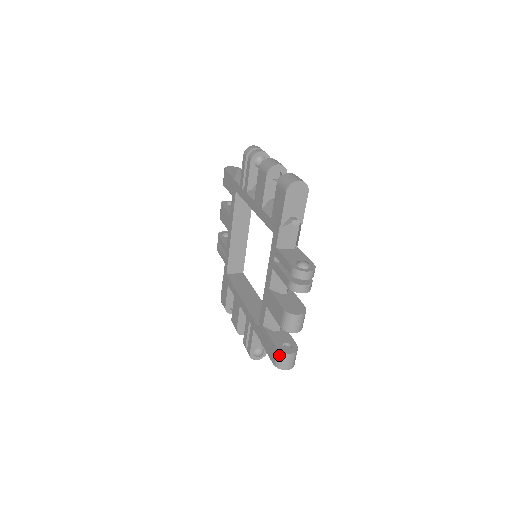
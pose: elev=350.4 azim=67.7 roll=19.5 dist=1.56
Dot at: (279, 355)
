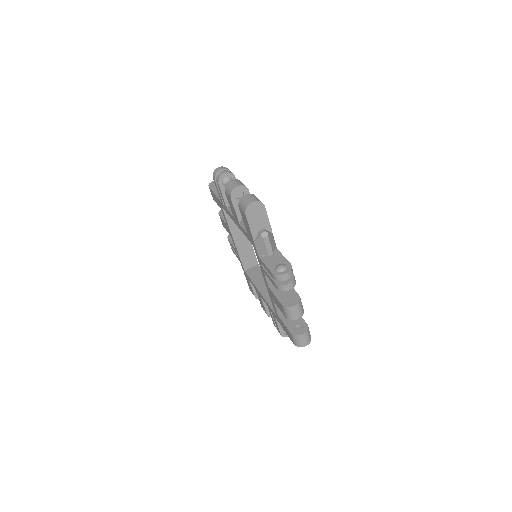
Dot at: (255, 297)
